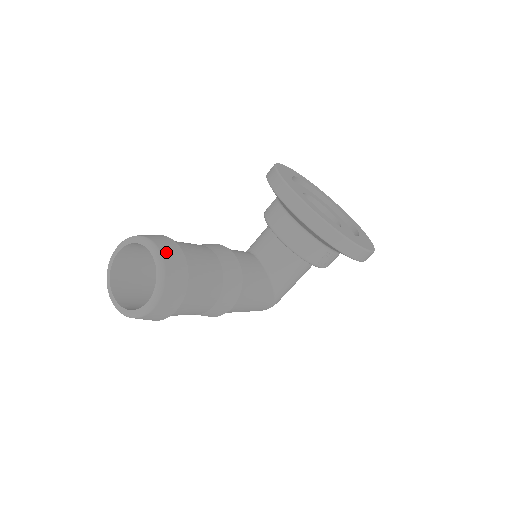
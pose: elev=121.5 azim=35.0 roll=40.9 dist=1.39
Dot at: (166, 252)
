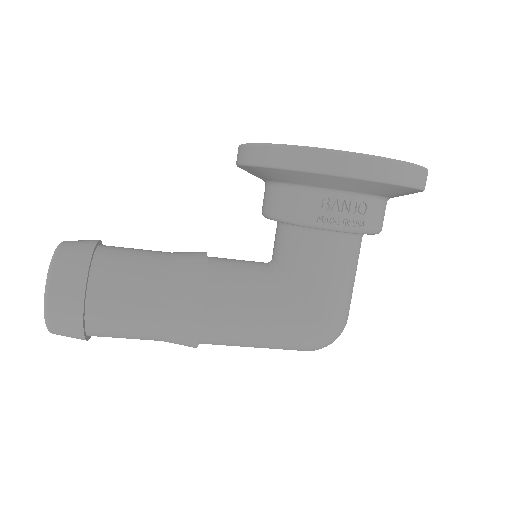
Dot at: (70, 243)
